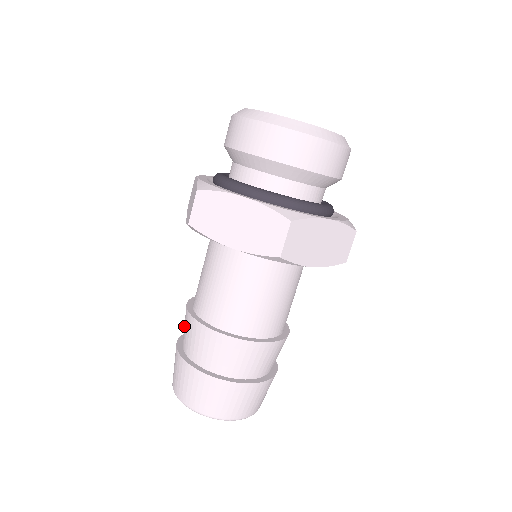
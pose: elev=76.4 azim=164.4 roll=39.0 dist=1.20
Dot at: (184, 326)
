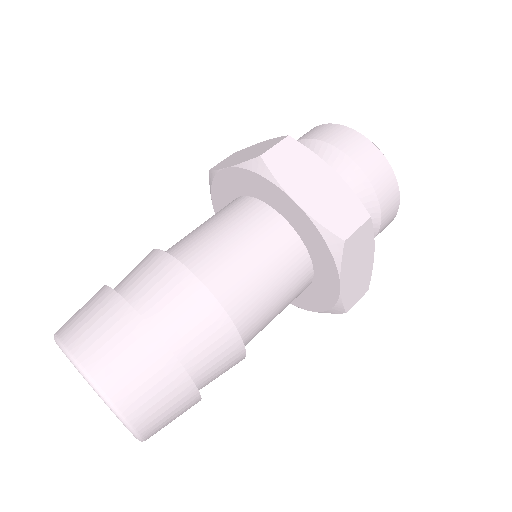
Dot at: occluded
